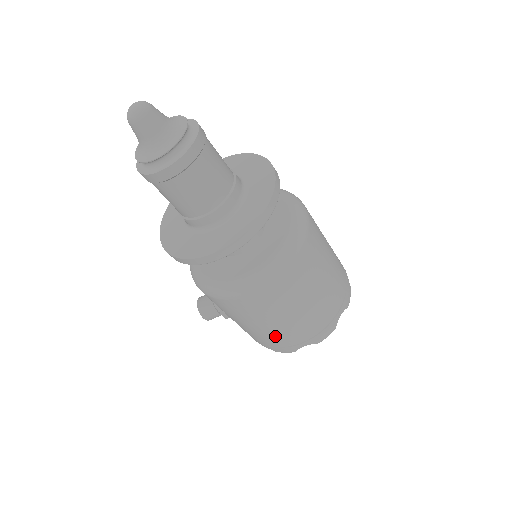
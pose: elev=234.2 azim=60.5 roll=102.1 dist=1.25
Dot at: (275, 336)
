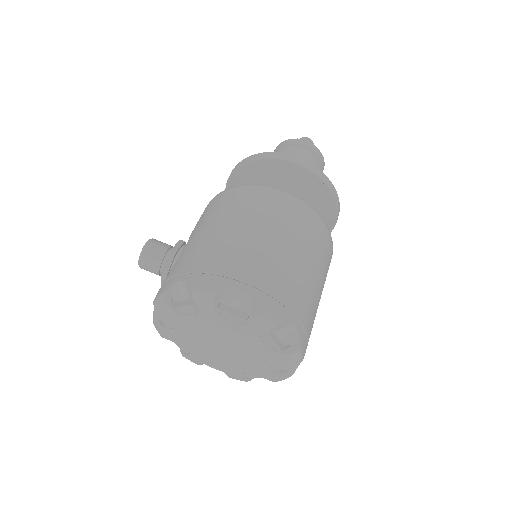
Dot at: (234, 251)
